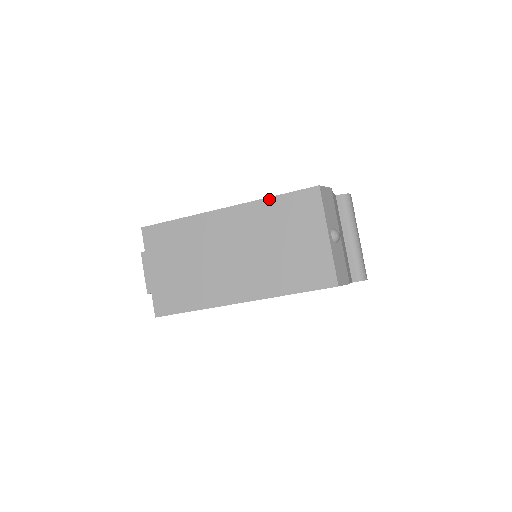
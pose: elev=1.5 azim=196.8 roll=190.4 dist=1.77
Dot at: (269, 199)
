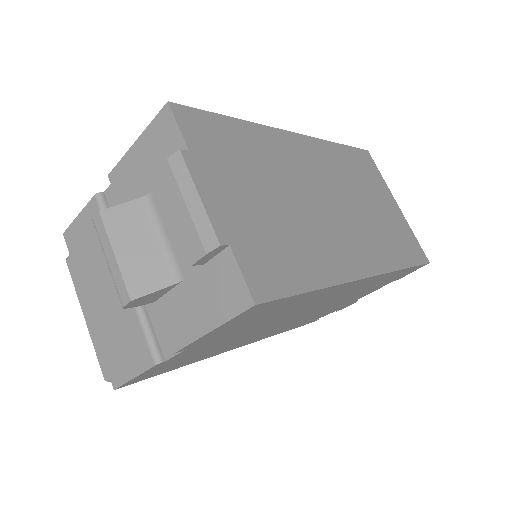
Dot at: (336, 144)
